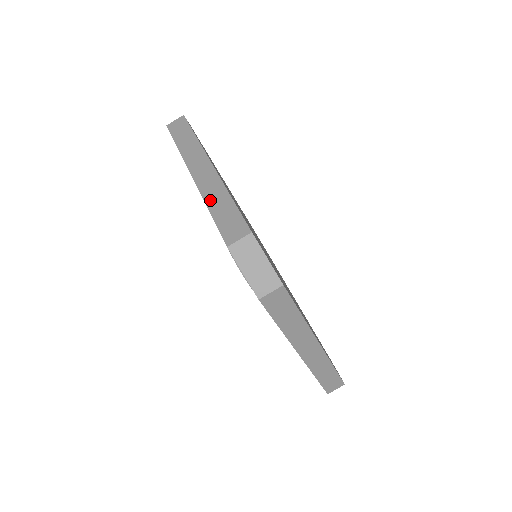
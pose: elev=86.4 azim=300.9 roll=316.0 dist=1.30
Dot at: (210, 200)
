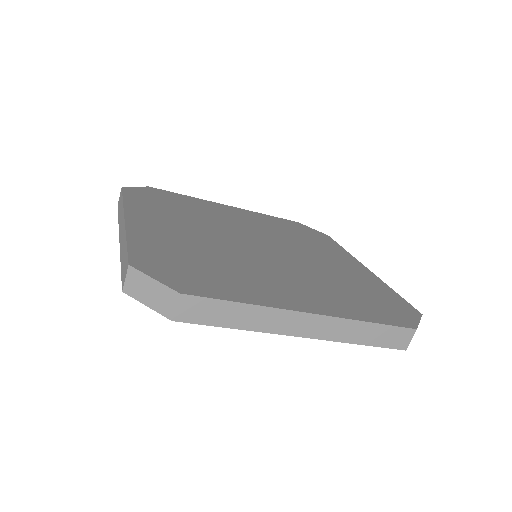
Dot at: (121, 253)
